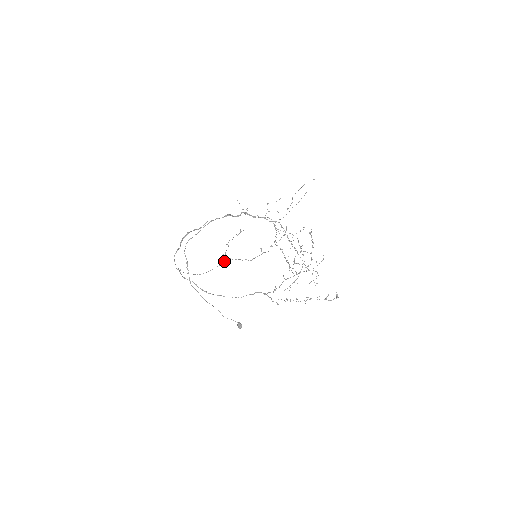
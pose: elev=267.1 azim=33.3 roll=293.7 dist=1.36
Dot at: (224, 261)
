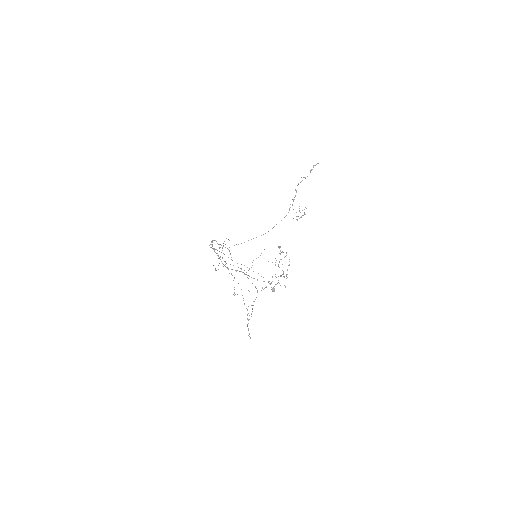
Dot at: occluded
